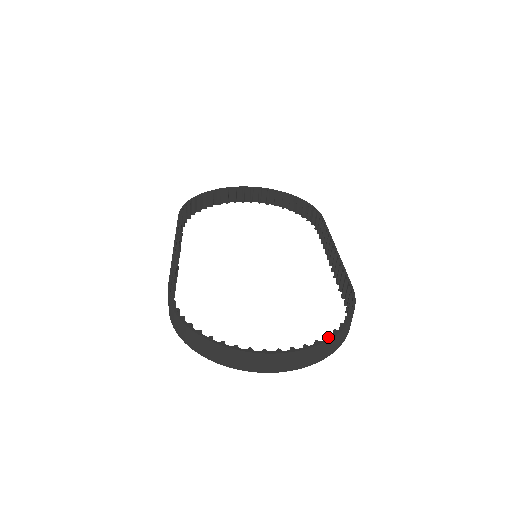
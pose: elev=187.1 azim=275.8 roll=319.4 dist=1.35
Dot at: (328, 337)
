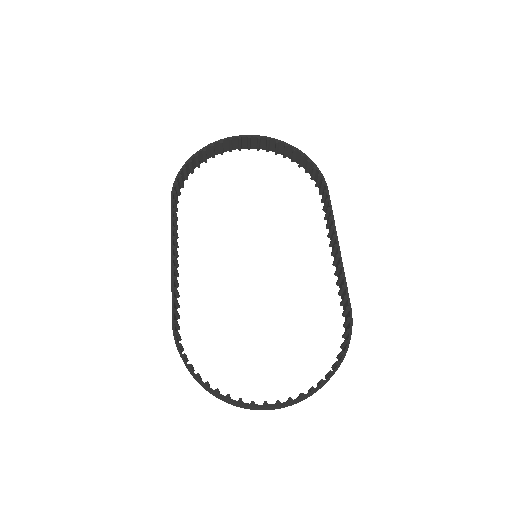
Dot at: (323, 382)
